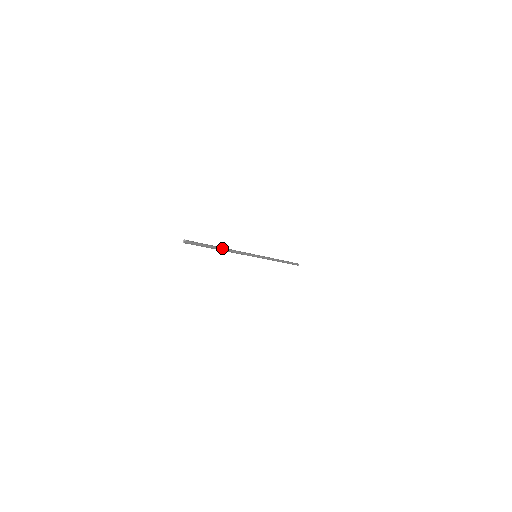
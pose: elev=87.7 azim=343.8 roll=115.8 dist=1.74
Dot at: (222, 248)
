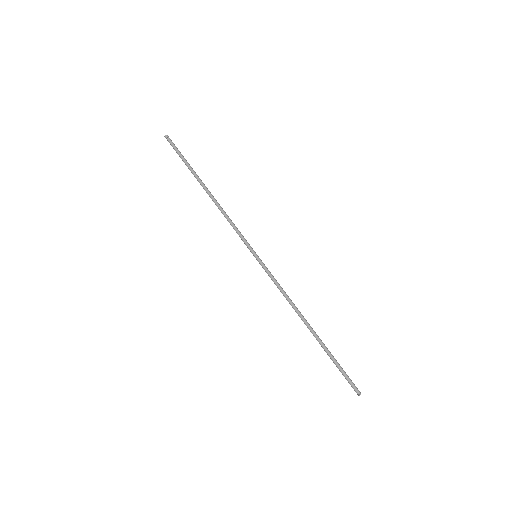
Dot at: occluded
